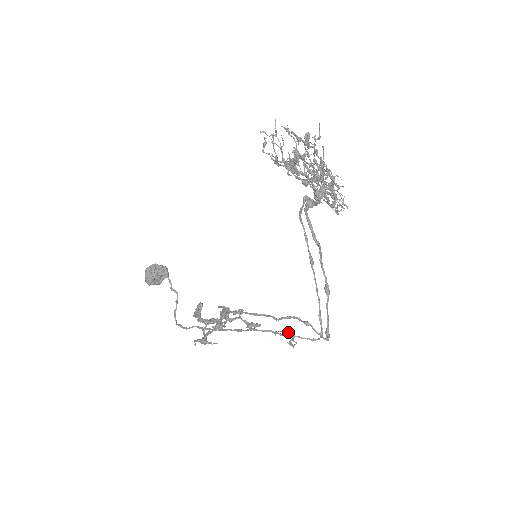
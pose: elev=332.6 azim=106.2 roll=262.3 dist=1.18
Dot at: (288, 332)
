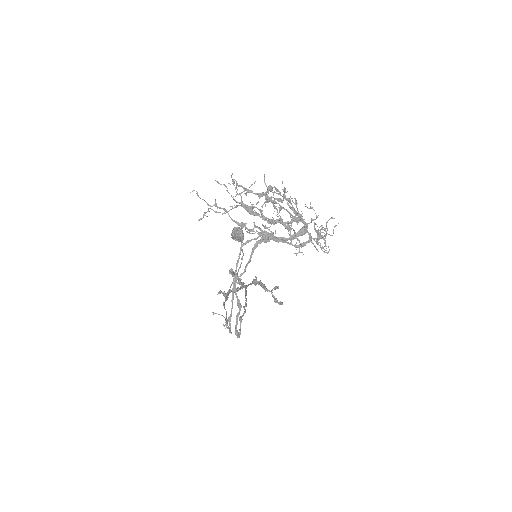
Dot at: (224, 317)
